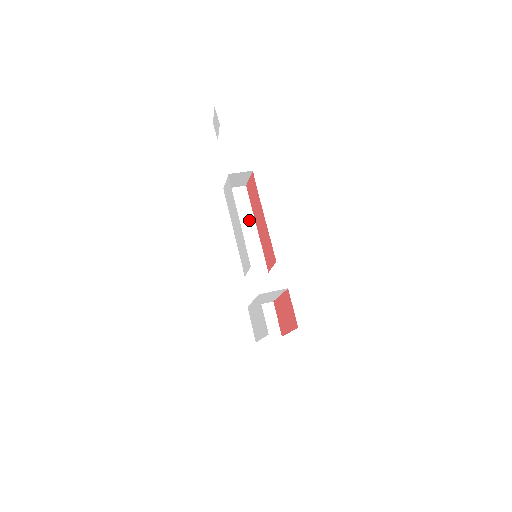
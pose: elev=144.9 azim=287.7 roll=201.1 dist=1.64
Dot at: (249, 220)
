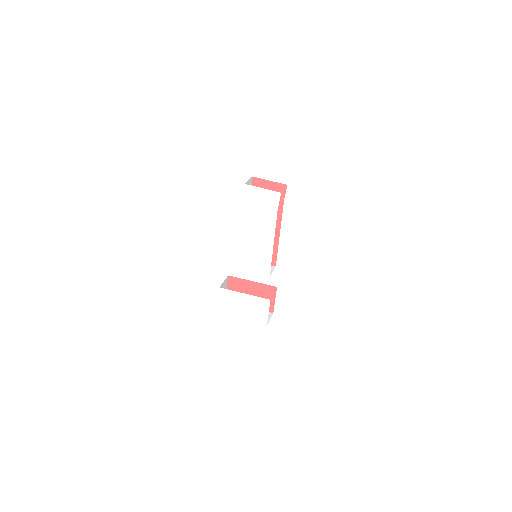
Dot at: occluded
